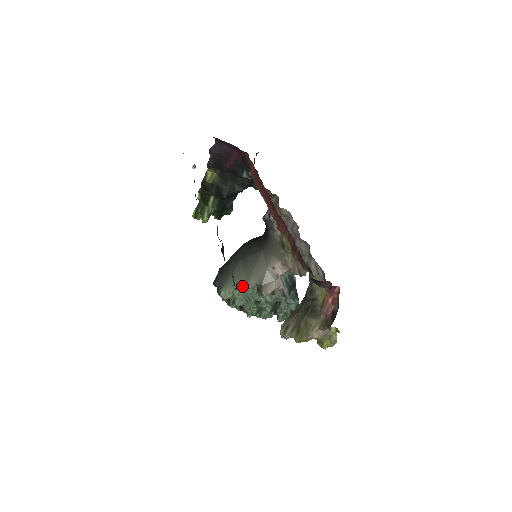
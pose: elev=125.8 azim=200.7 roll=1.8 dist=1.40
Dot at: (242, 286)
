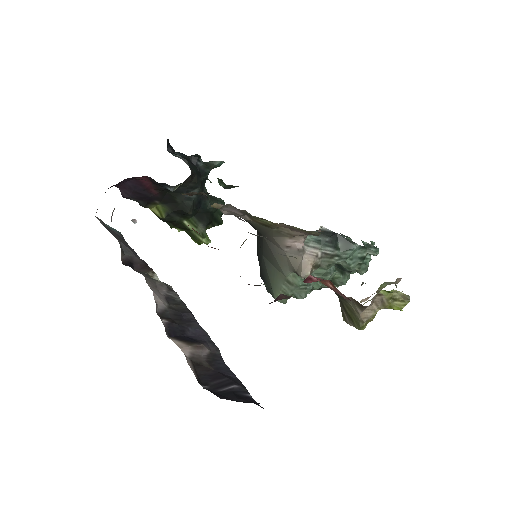
Dot at: (284, 282)
